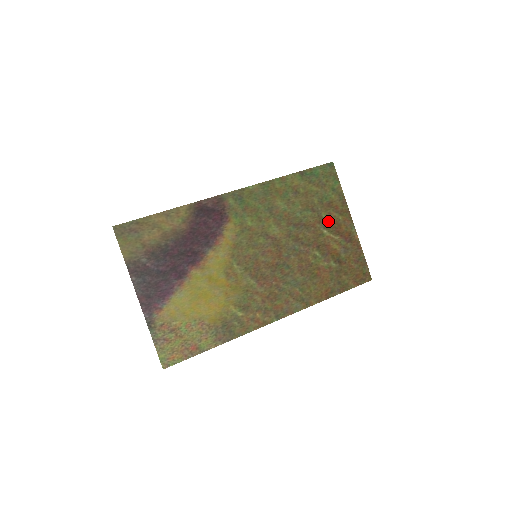
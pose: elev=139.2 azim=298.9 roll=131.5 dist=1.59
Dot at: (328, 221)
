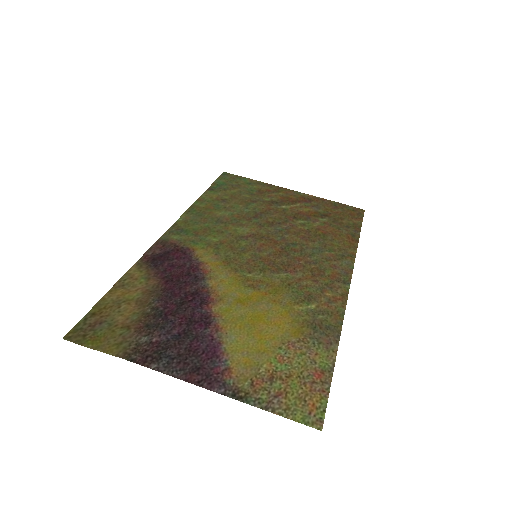
Dot at: (275, 201)
